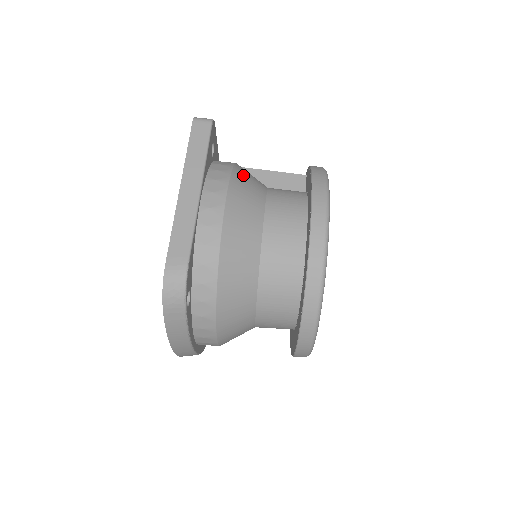
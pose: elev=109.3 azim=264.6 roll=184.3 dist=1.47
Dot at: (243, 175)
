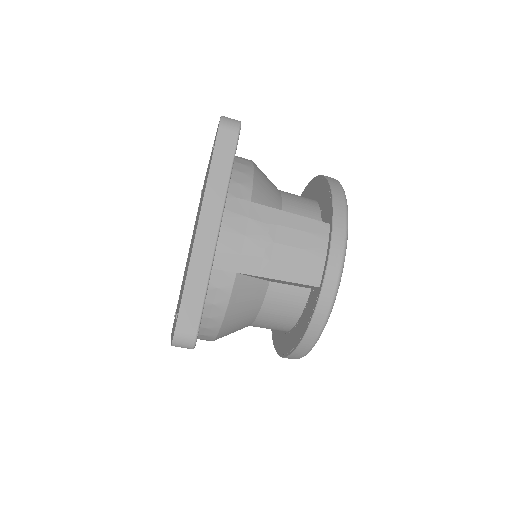
Dot at: (233, 320)
